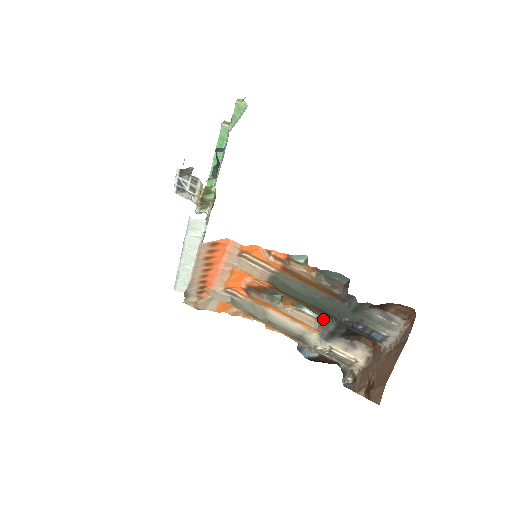
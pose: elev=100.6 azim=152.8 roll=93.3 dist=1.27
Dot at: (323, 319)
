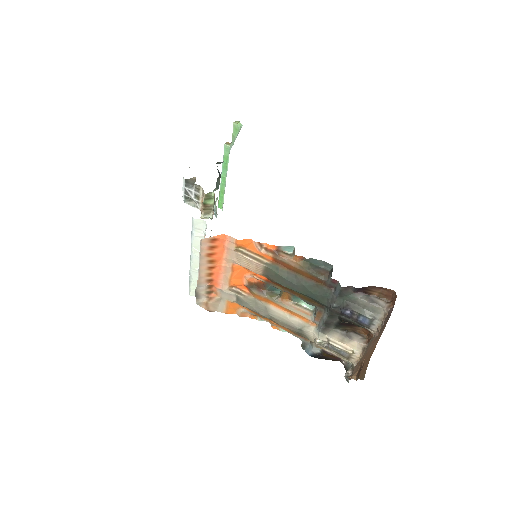
Dot at: (317, 309)
